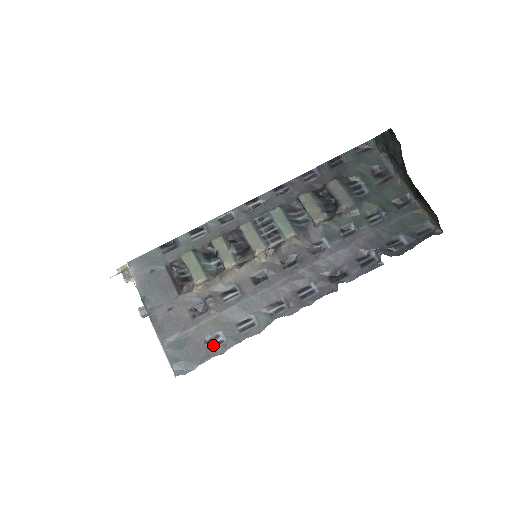
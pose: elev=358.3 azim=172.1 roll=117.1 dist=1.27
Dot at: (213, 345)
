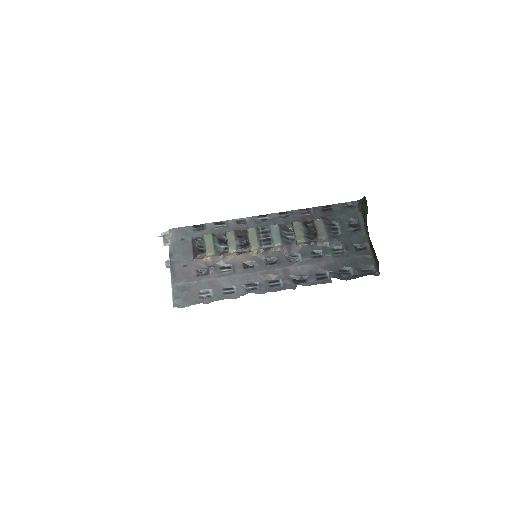
Dot at: (204, 296)
